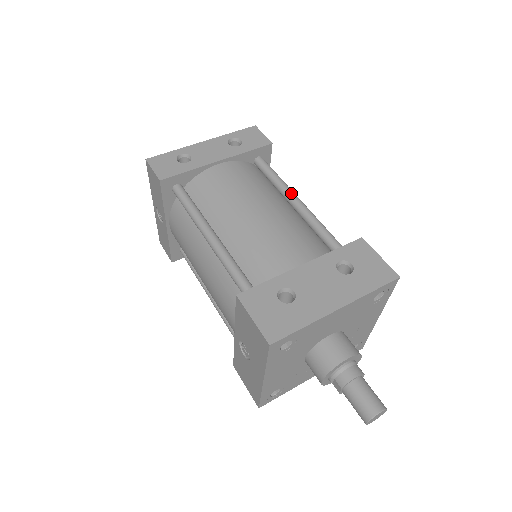
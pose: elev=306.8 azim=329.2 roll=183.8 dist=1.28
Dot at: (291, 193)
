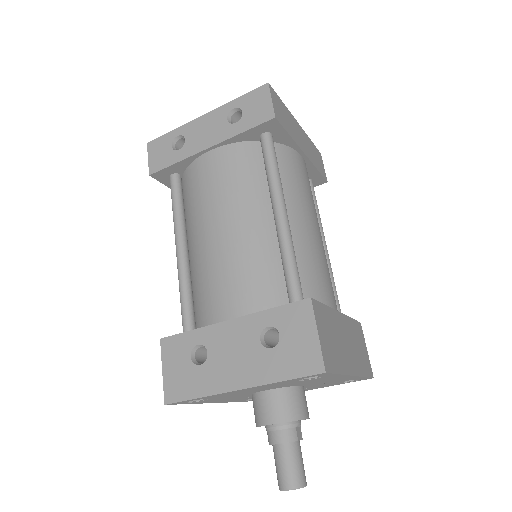
Dot at: (275, 200)
